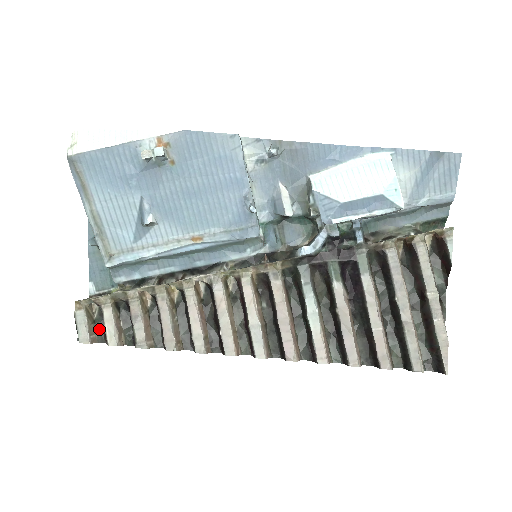
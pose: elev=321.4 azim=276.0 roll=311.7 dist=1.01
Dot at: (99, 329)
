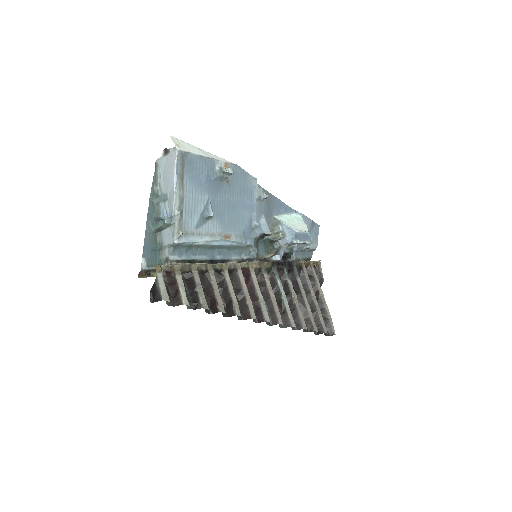
Dot at: occluded
